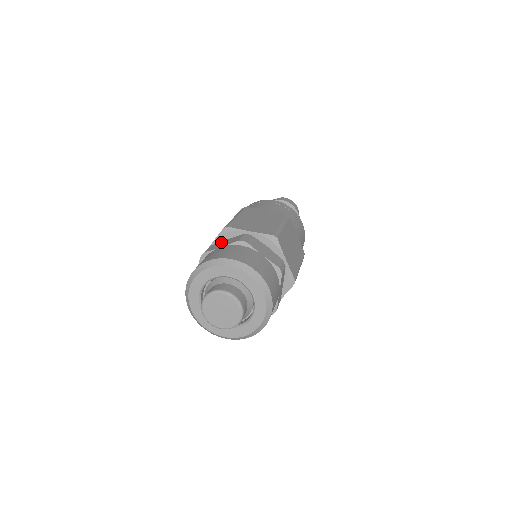
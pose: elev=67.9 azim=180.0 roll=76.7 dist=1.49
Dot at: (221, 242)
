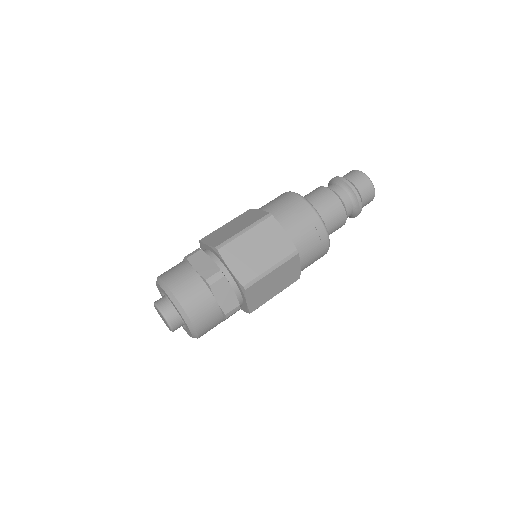
Dot at: occluded
